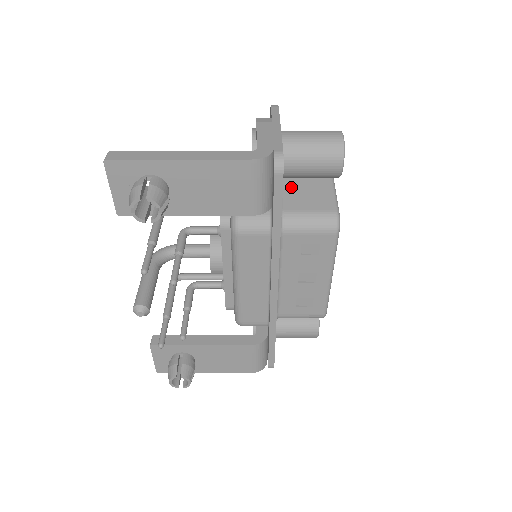
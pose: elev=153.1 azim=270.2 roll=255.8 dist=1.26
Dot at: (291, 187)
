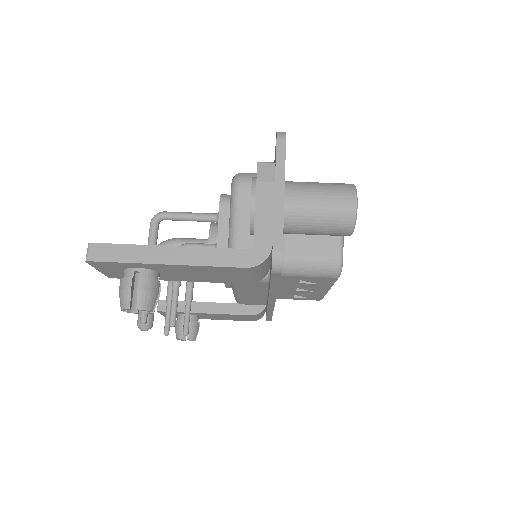
Dot at: occluded
